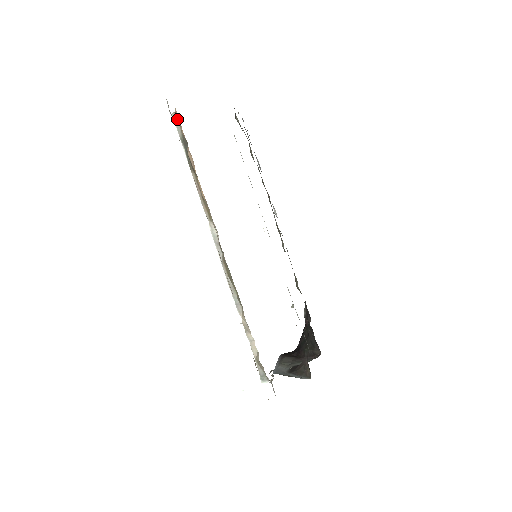
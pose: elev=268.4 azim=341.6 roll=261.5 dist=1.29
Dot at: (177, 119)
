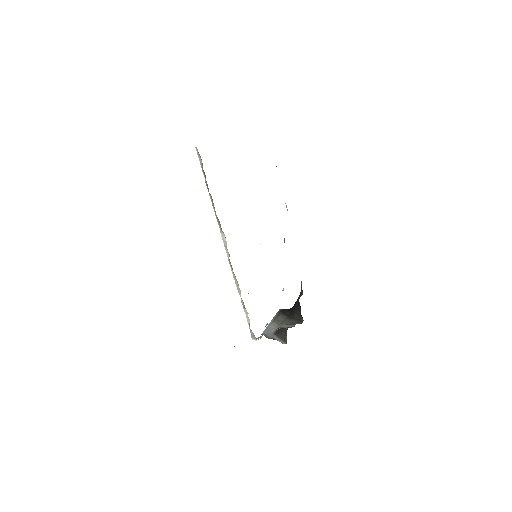
Dot at: occluded
